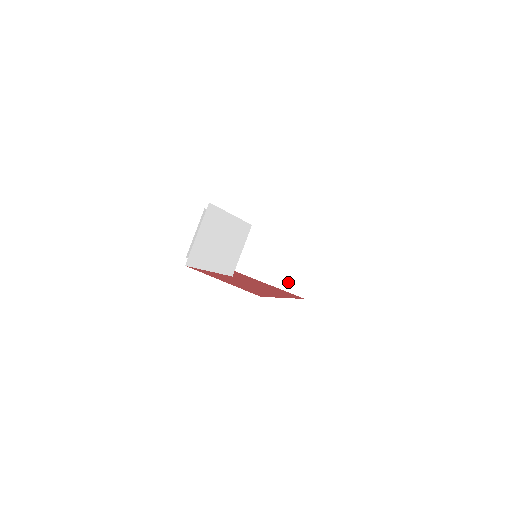
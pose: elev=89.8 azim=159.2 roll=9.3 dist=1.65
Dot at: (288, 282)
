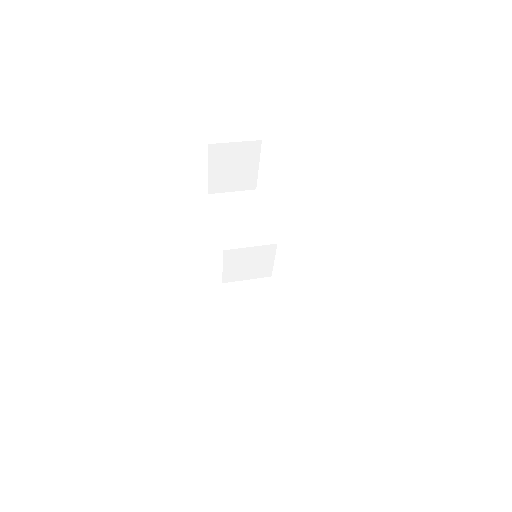
Dot at: occluded
